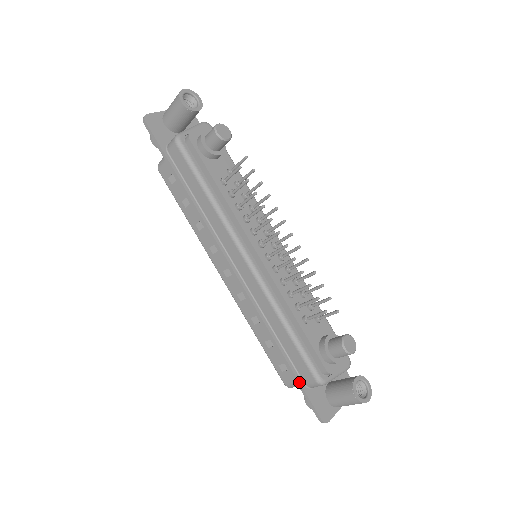
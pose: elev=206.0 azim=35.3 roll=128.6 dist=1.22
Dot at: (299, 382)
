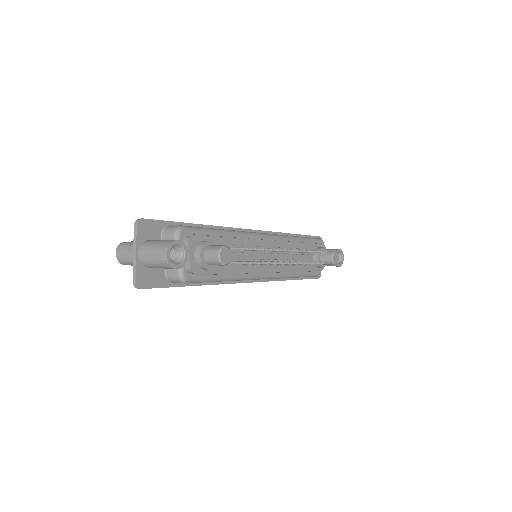
Dot at: occluded
